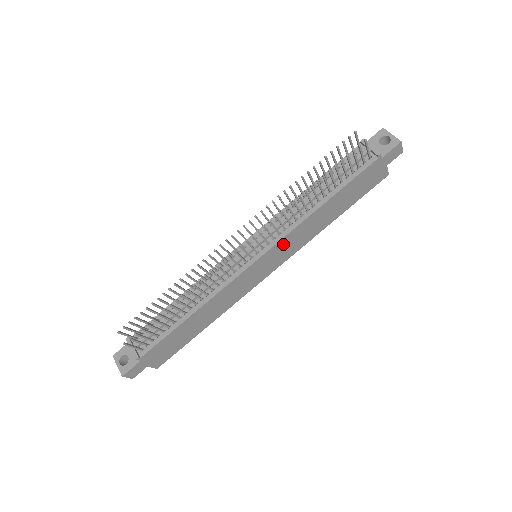
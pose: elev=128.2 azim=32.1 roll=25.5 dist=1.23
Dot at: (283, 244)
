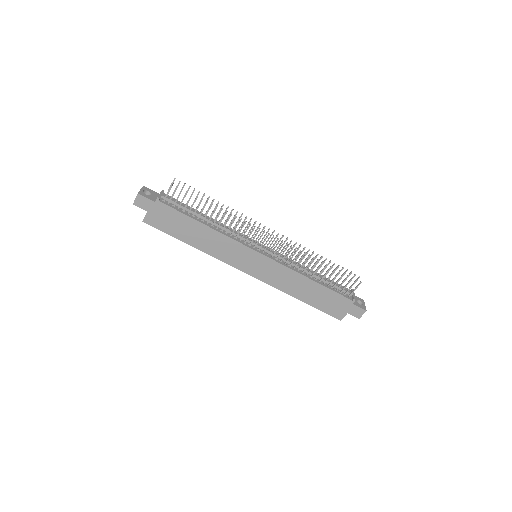
Dot at: (275, 267)
